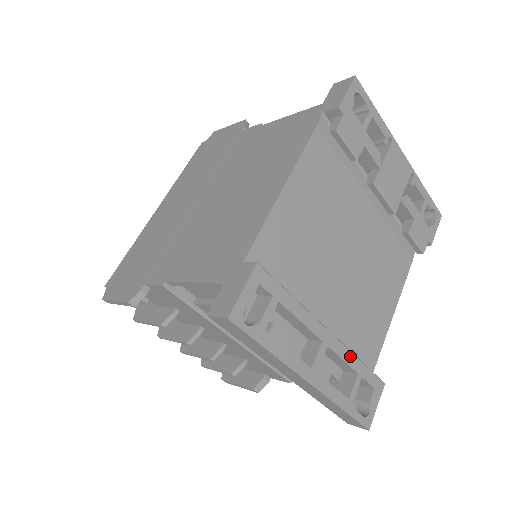
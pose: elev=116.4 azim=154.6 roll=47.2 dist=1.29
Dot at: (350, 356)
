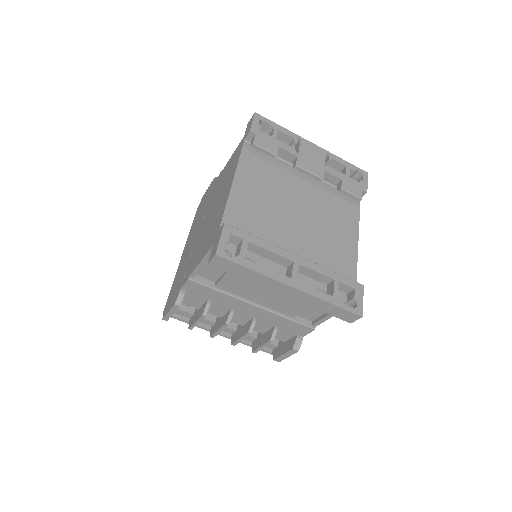
Dot at: (322, 269)
